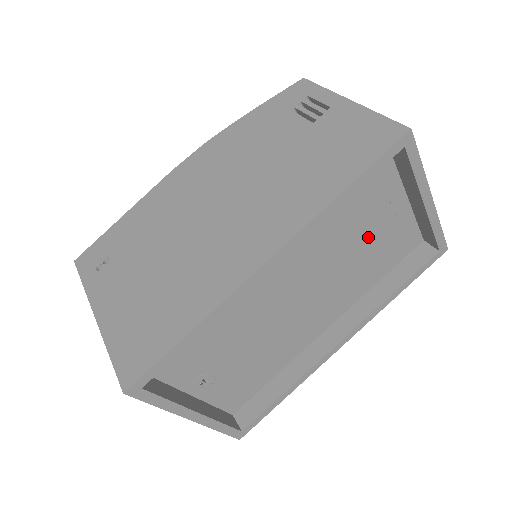
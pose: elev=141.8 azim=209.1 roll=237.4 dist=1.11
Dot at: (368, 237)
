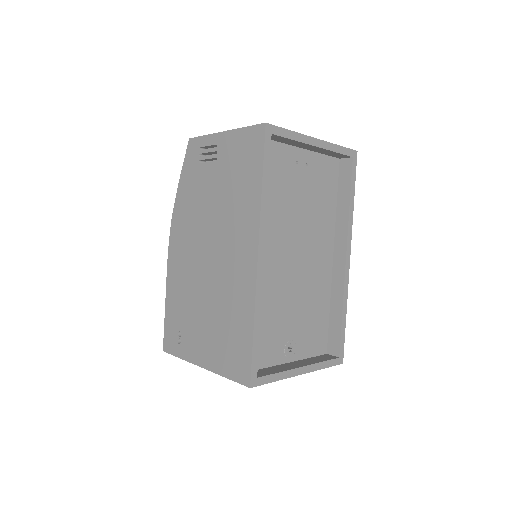
Dot at: (304, 190)
